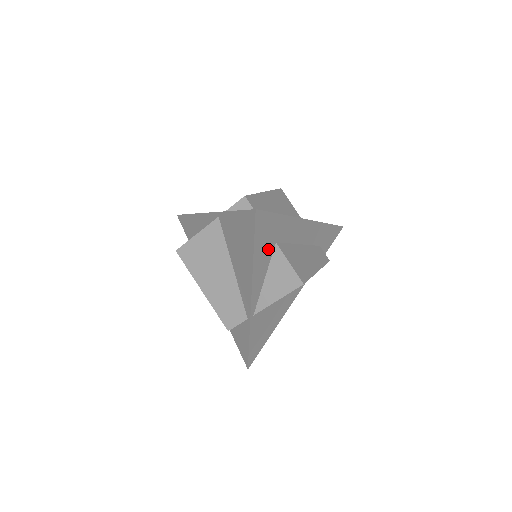
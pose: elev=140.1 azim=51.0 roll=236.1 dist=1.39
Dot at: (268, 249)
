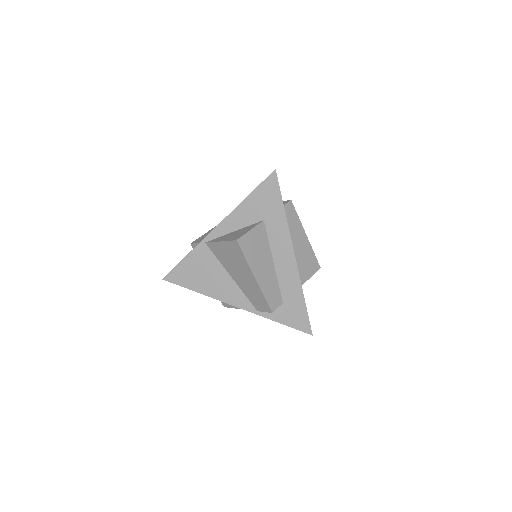
Dot at: occluded
